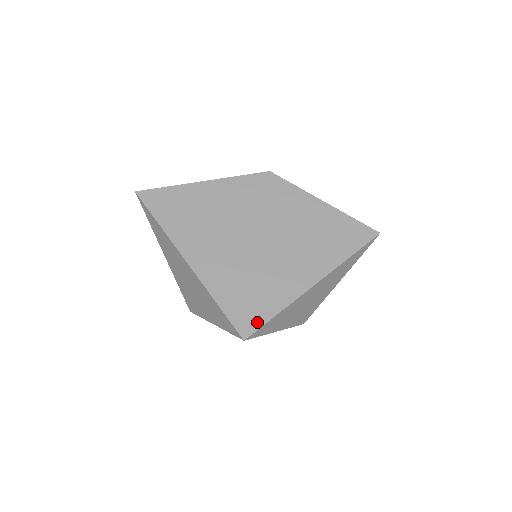
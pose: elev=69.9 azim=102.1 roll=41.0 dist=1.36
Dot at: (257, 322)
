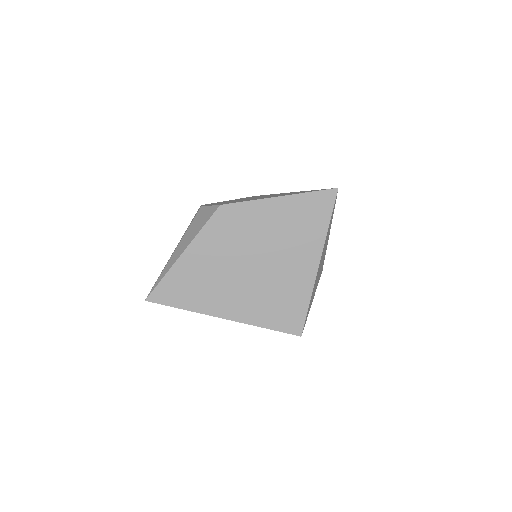
Dot at: (300, 320)
